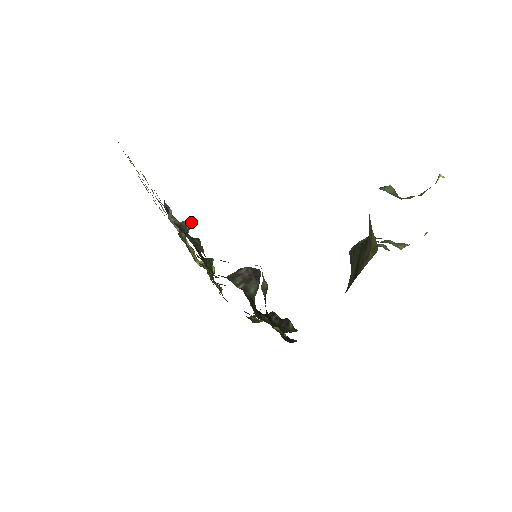
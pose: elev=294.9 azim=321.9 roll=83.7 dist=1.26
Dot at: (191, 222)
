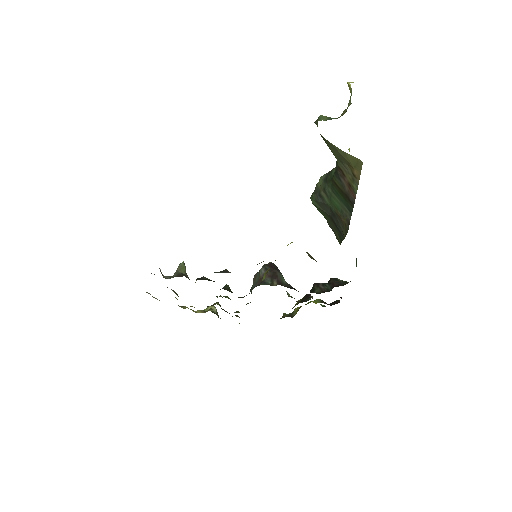
Dot at: (183, 268)
